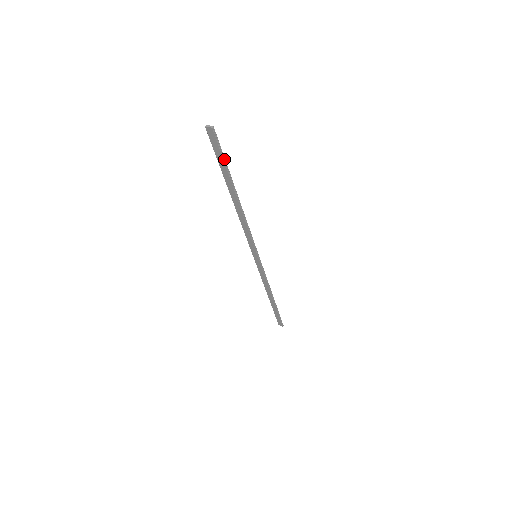
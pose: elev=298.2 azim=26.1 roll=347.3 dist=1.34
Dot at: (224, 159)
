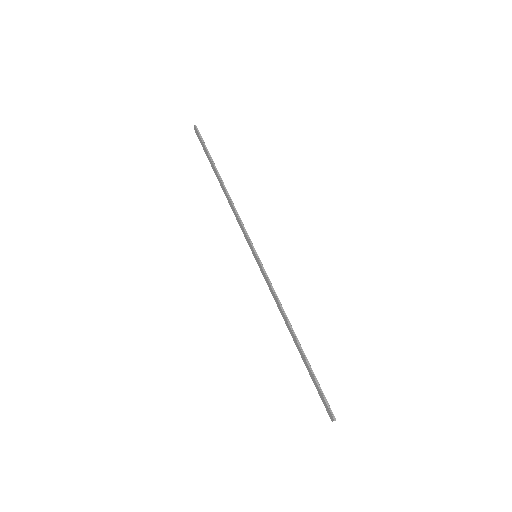
Dot at: (206, 148)
